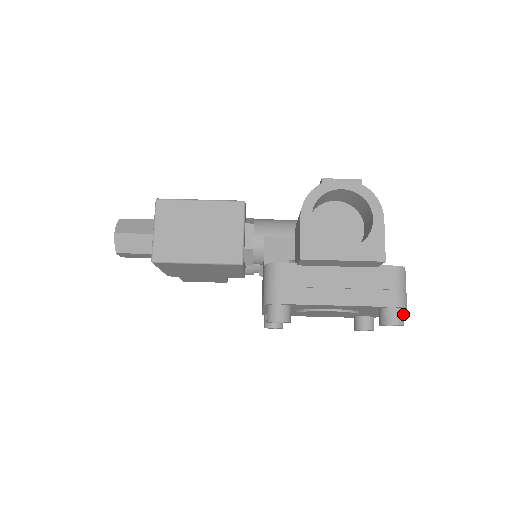
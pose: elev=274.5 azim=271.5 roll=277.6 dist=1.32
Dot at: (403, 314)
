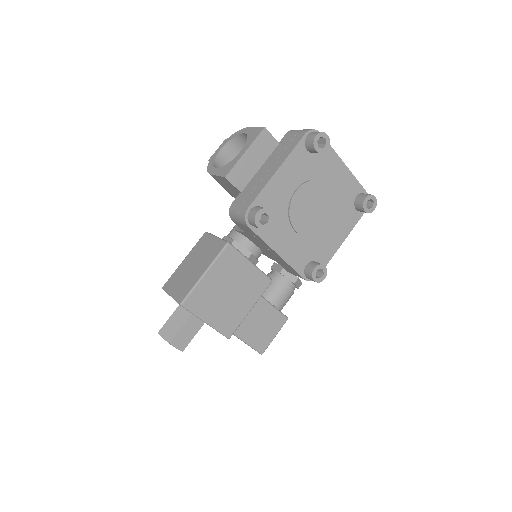
Dot at: (317, 132)
